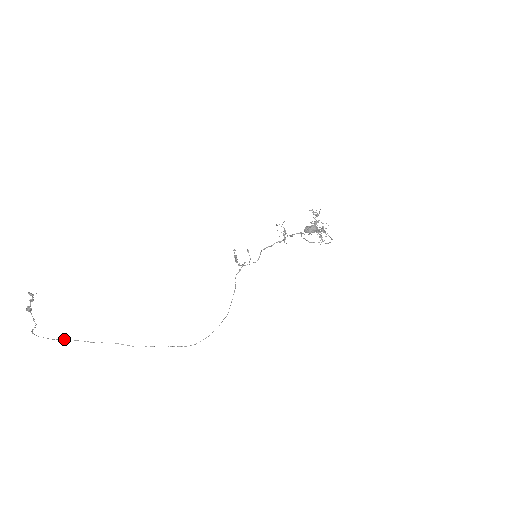
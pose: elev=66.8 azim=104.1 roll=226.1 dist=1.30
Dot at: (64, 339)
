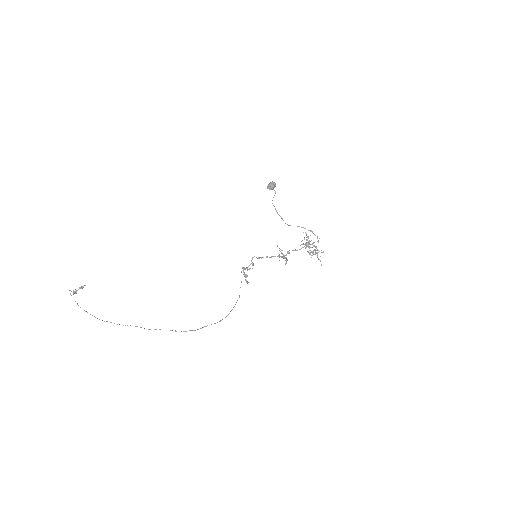
Dot at: (86, 311)
